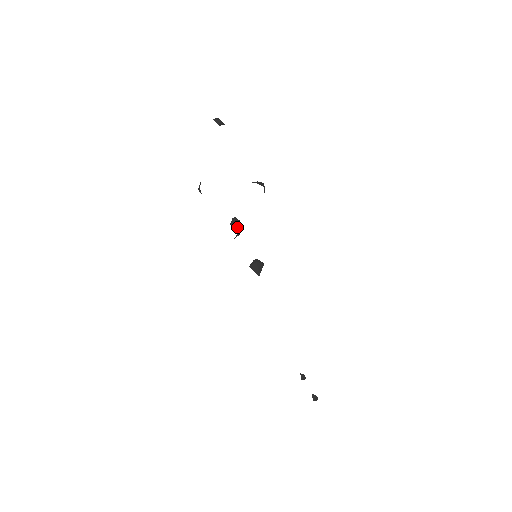
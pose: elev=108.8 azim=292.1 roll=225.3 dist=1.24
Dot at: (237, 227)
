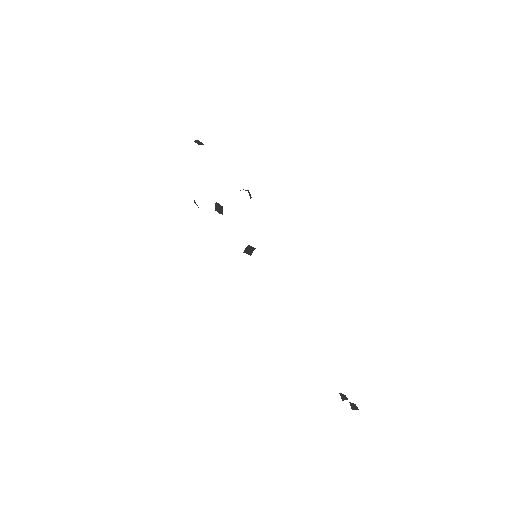
Dot at: (220, 210)
